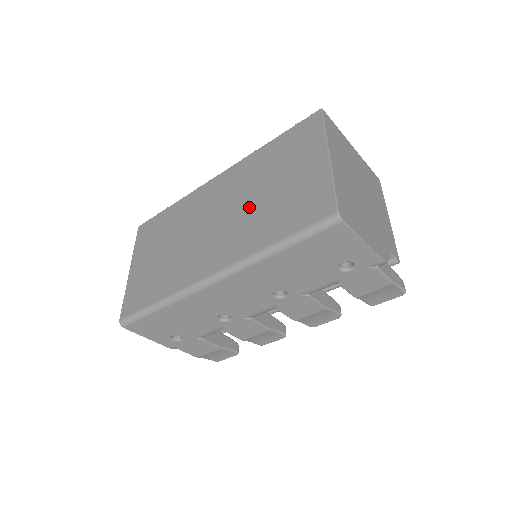
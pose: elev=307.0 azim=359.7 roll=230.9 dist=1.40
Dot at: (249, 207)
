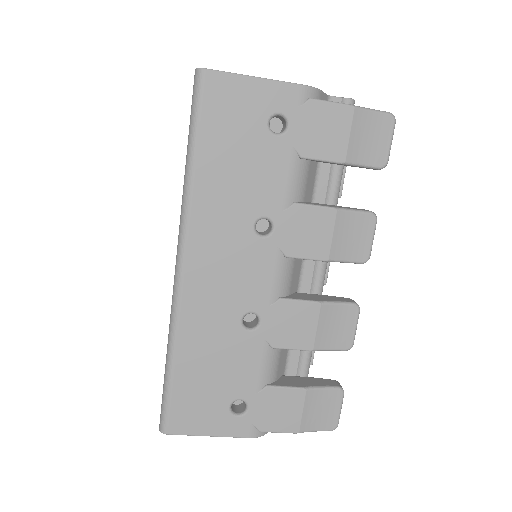
Dot at: occluded
